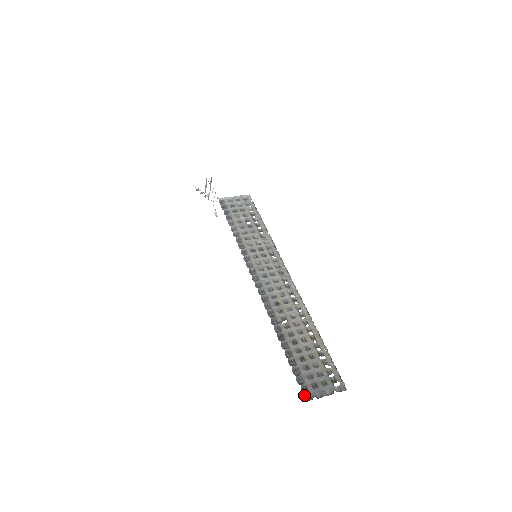
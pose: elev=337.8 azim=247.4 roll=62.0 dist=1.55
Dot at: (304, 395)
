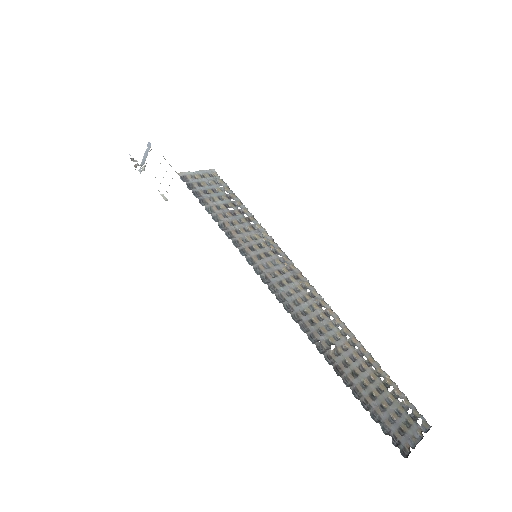
Dot at: occluded
